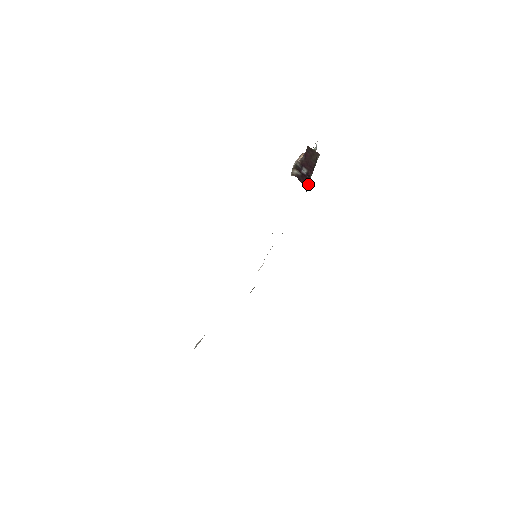
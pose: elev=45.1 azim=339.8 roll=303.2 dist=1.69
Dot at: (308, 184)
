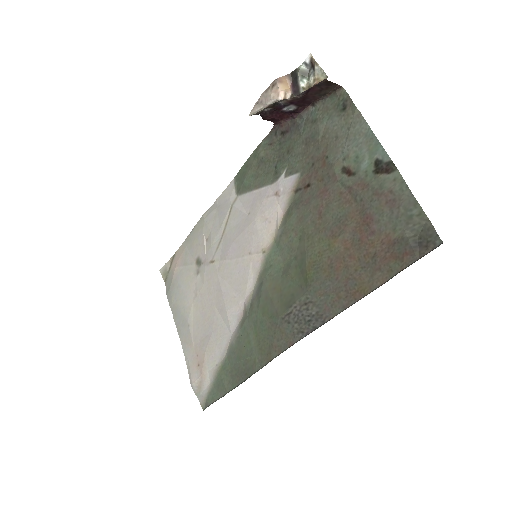
Dot at: (282, 121)
